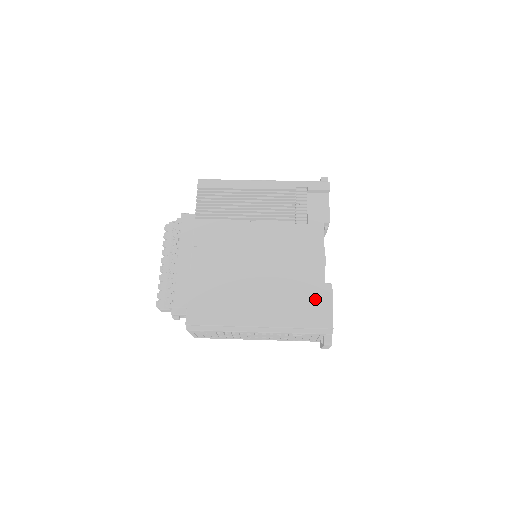
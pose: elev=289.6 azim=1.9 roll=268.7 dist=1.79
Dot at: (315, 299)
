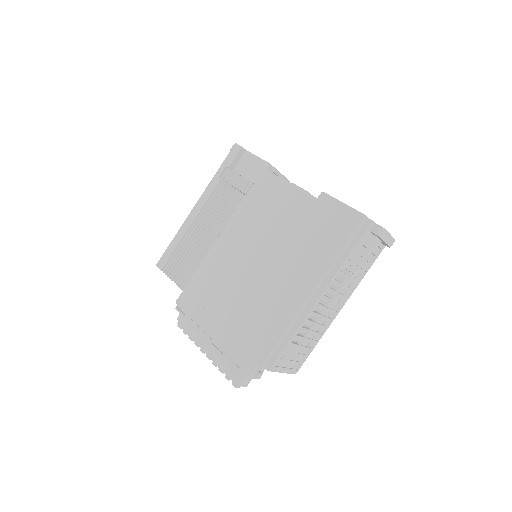
Dot at: (325, 218)
